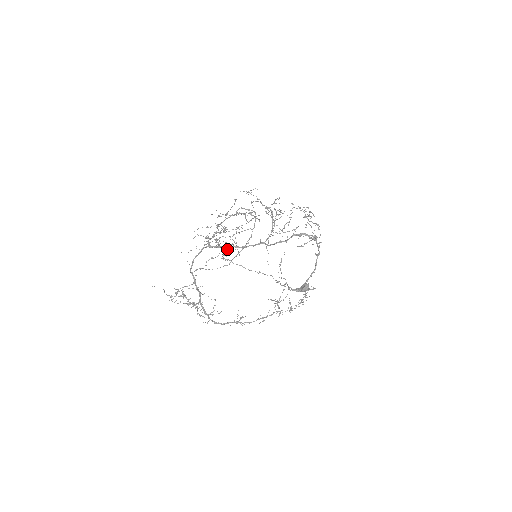
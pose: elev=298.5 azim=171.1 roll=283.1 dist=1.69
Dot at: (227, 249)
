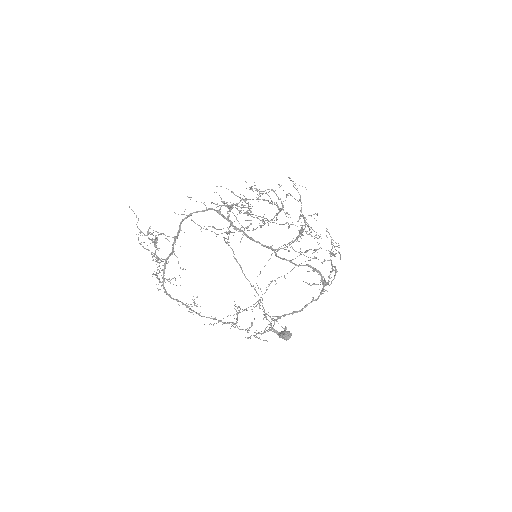
Dot at: (234, 228)
